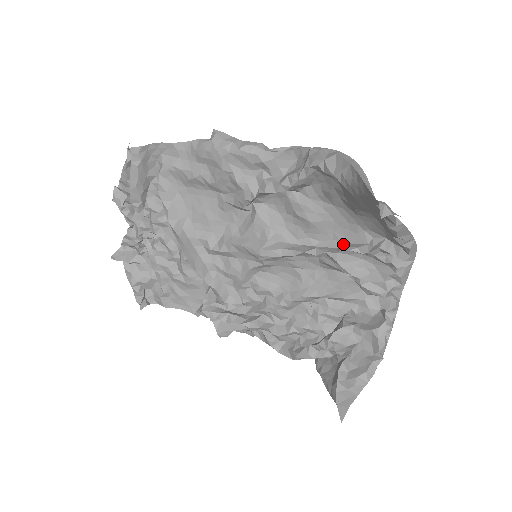
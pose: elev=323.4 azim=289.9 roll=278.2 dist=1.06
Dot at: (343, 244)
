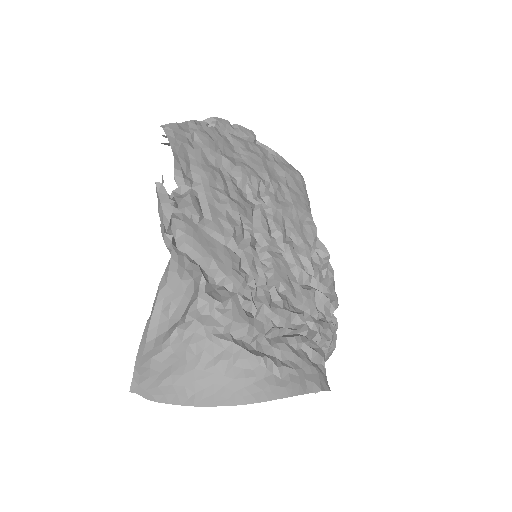
Dot at: occluded
